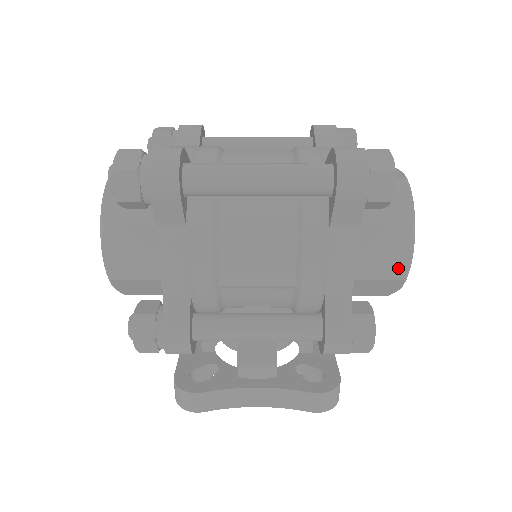
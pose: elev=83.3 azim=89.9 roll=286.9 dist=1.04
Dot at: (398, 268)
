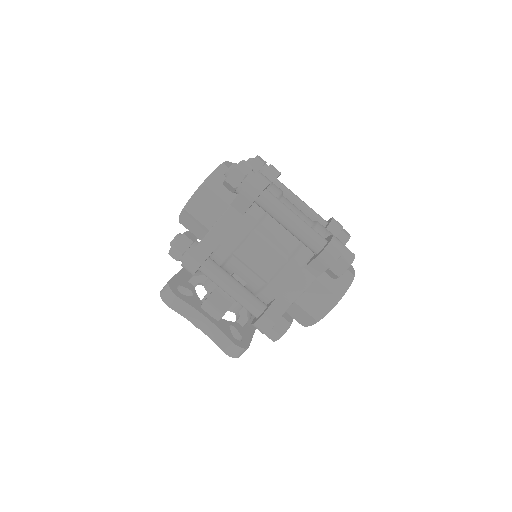
Dot at: (319, 313)
